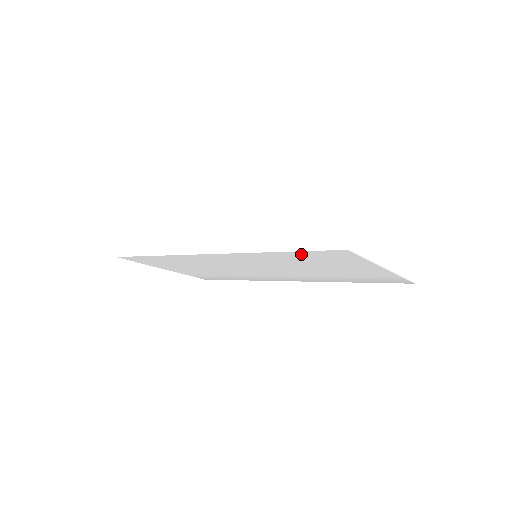
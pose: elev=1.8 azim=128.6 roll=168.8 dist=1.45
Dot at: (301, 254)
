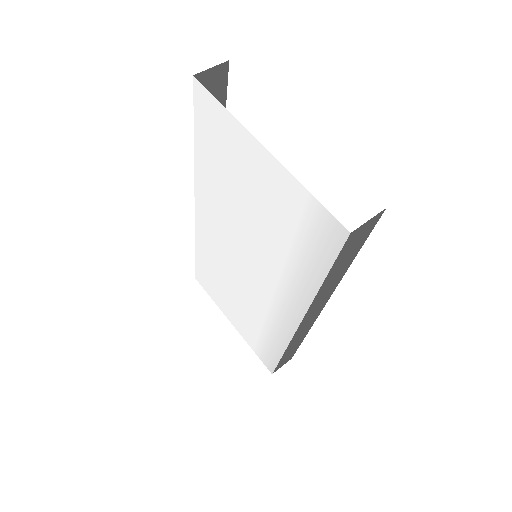
Dot at: (203, 139)
